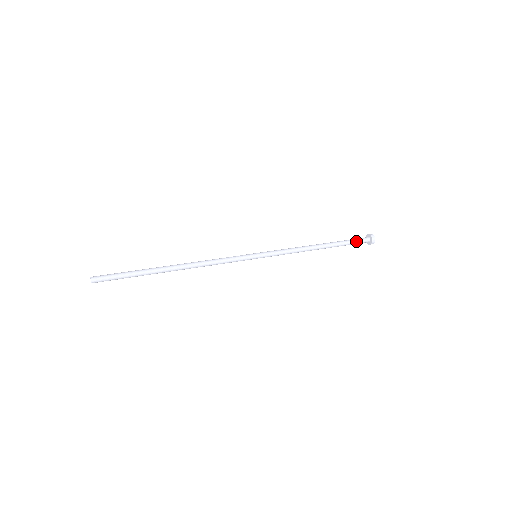
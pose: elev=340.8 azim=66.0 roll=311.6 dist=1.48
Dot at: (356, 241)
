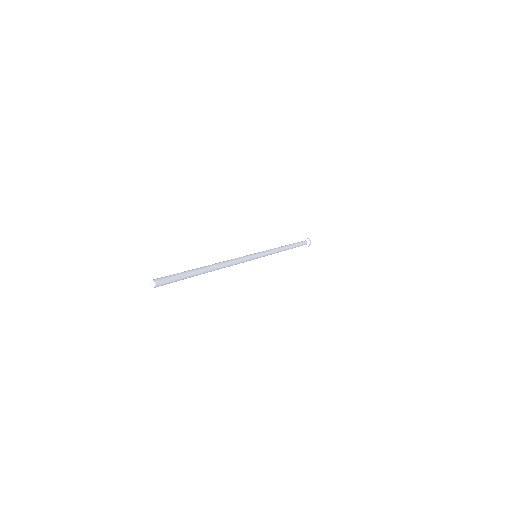
Dot at: (302, 244)
